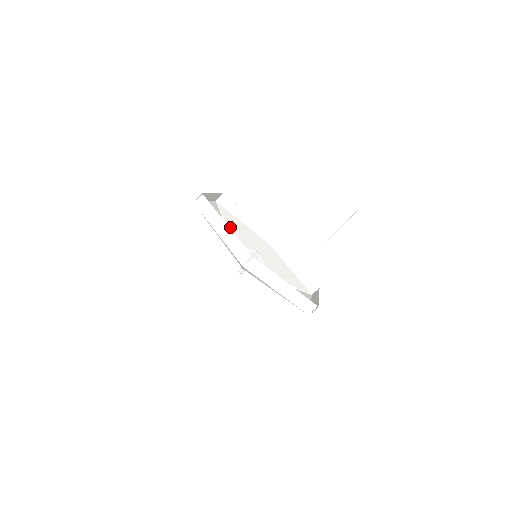
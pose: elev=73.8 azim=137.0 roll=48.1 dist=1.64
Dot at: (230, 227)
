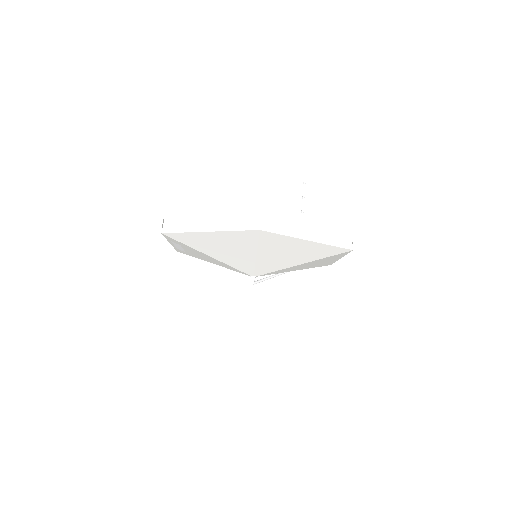
Dot at: occluded
